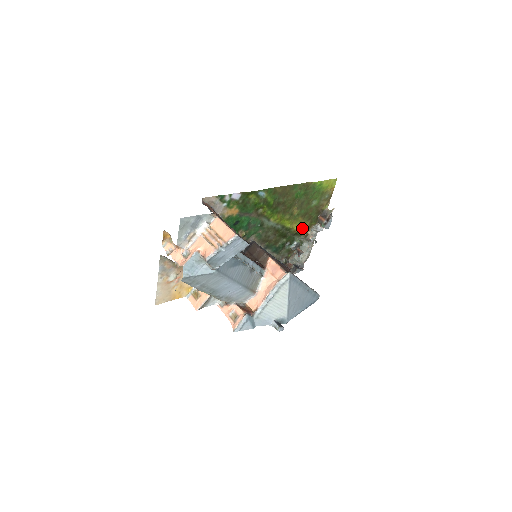
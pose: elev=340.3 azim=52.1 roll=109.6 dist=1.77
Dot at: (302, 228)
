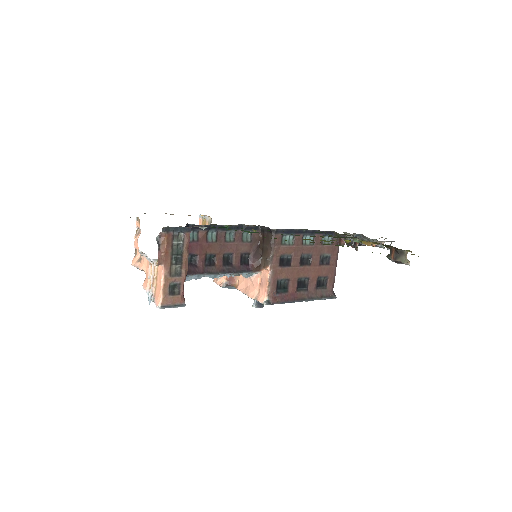
Dot at: occluded
